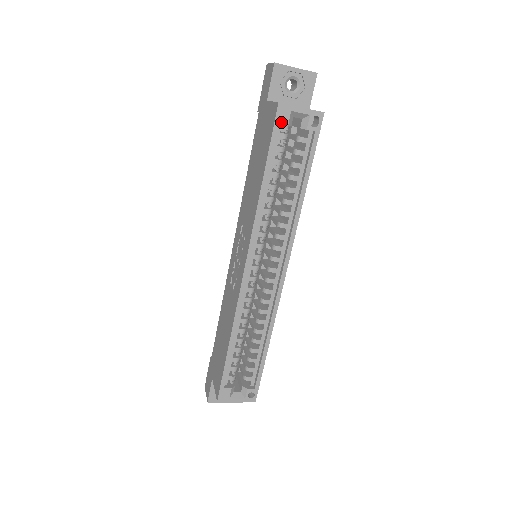
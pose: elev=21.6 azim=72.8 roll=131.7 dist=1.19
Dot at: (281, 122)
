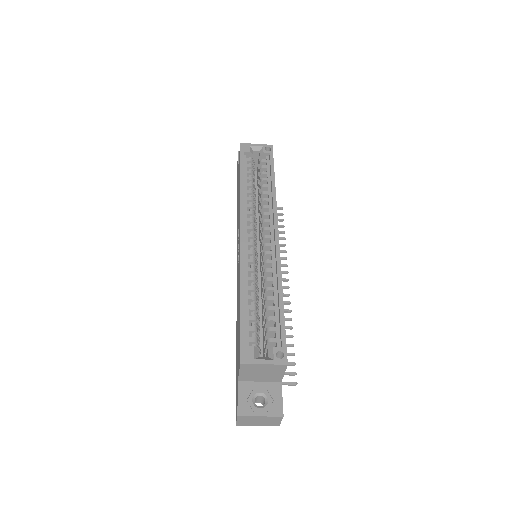
Dot at: (245, 151)
